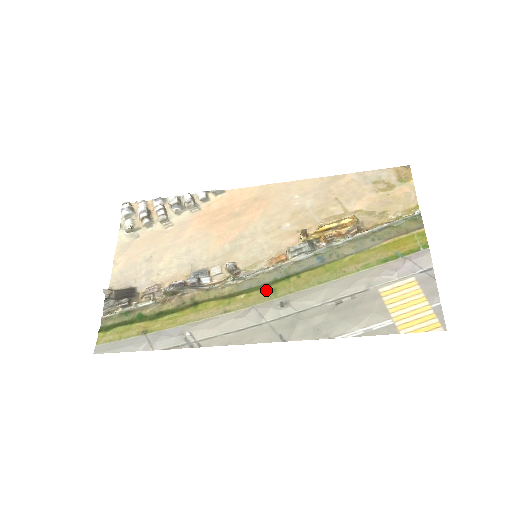
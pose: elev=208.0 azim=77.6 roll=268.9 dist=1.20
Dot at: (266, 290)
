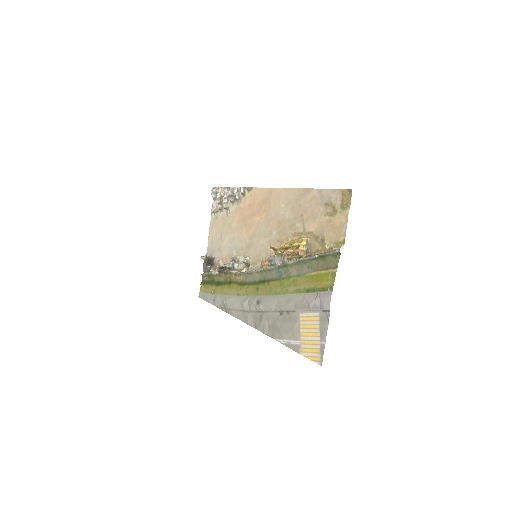
Dot at: (255, 287)
